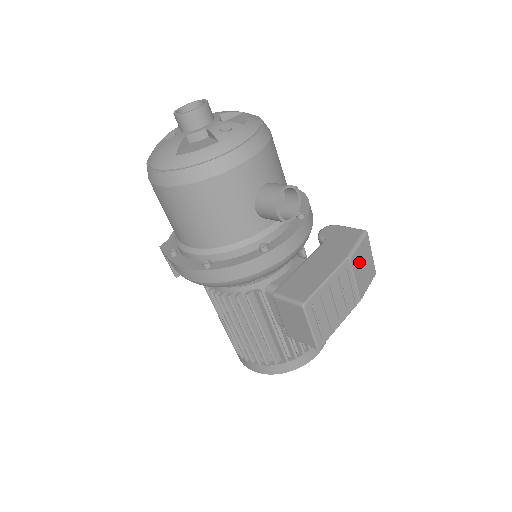
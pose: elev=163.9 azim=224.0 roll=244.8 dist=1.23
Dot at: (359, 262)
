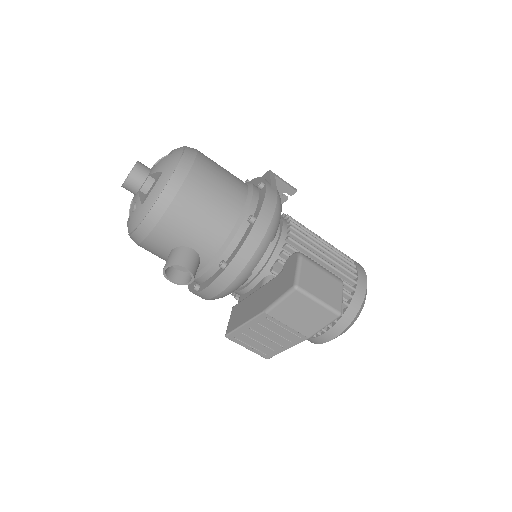
Dot at: (288, 313)
